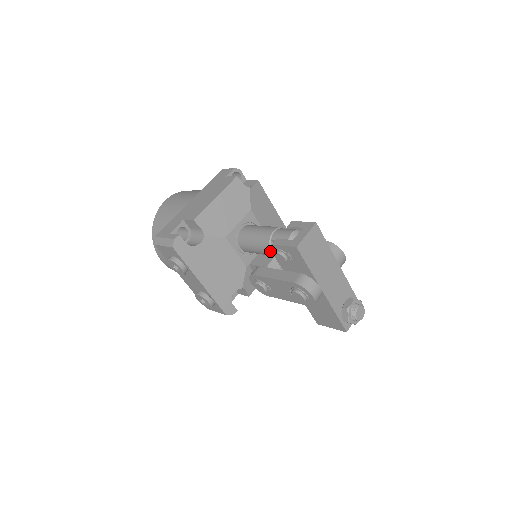
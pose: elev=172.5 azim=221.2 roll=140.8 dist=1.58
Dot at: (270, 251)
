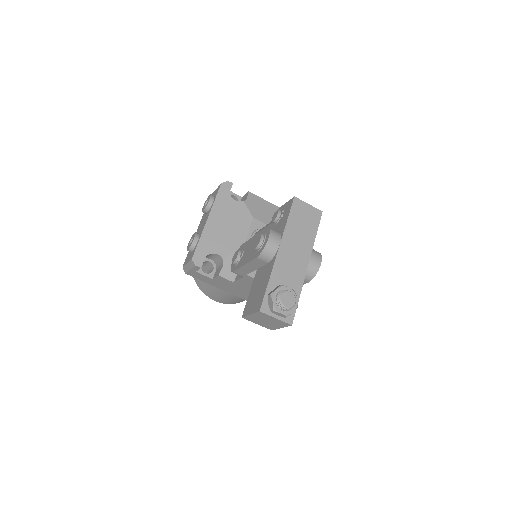
Dot at: occluded
